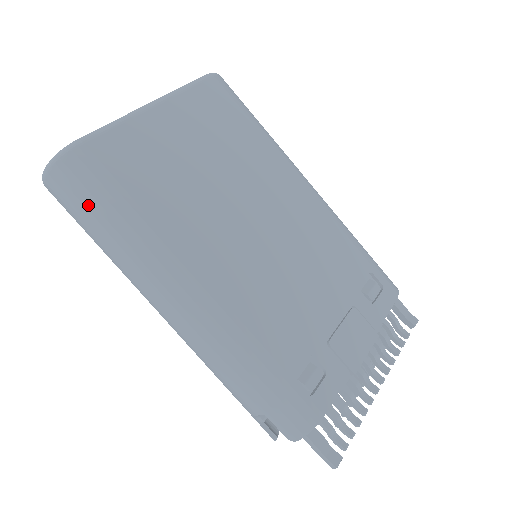
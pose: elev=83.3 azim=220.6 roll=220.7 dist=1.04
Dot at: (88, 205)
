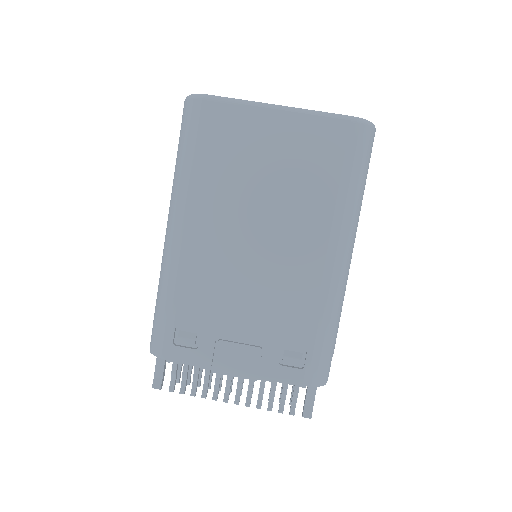
Dot at: (182, 135)
